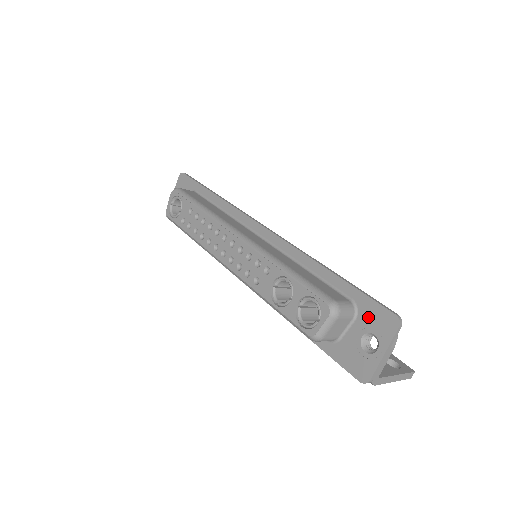
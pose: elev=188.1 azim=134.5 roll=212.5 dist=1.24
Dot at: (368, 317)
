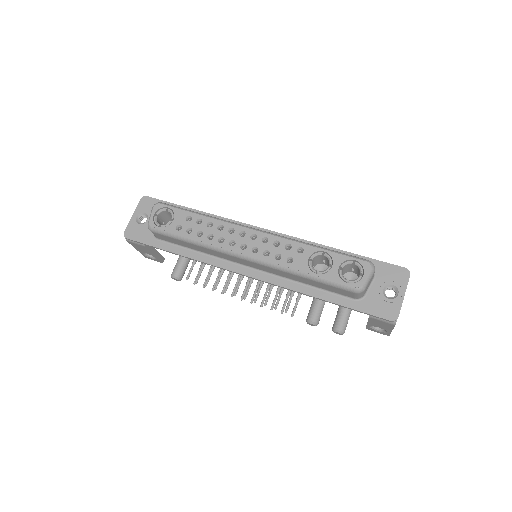
Dot at: (385, 274)
